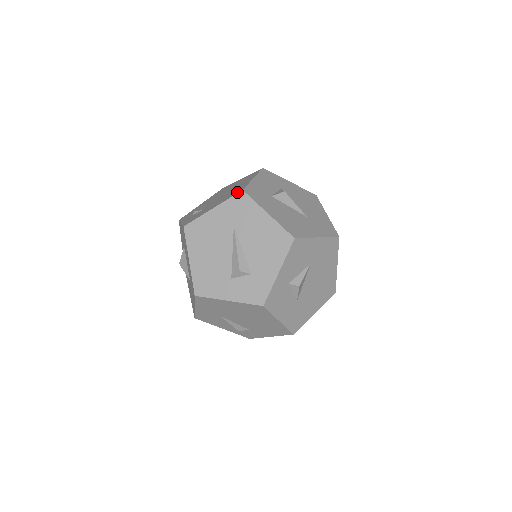
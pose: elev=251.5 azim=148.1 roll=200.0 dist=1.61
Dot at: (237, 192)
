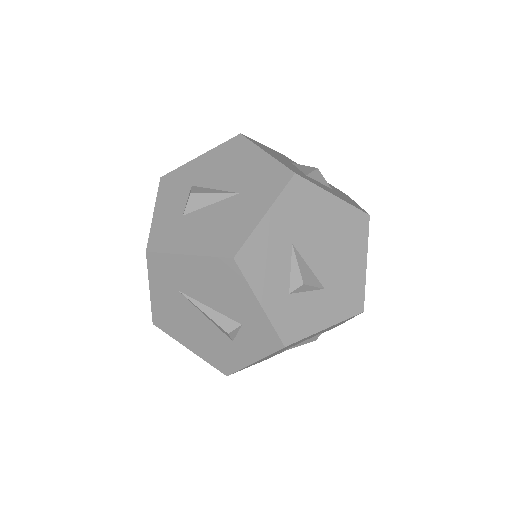
Dot at: (147, 256)
